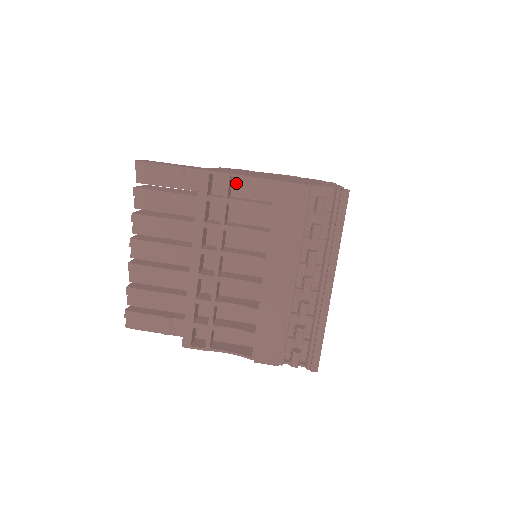
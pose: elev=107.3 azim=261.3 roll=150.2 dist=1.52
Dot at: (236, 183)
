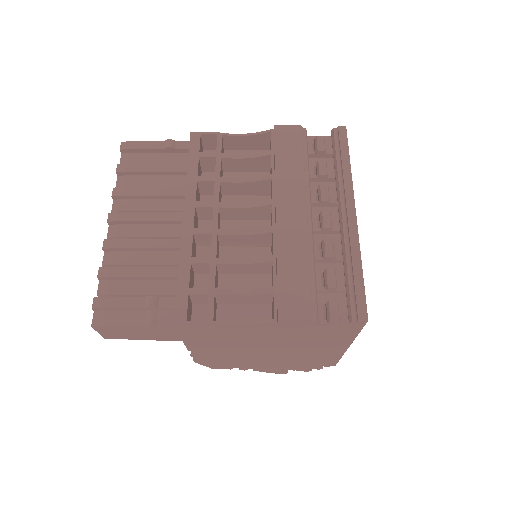
Dot at: occluded
